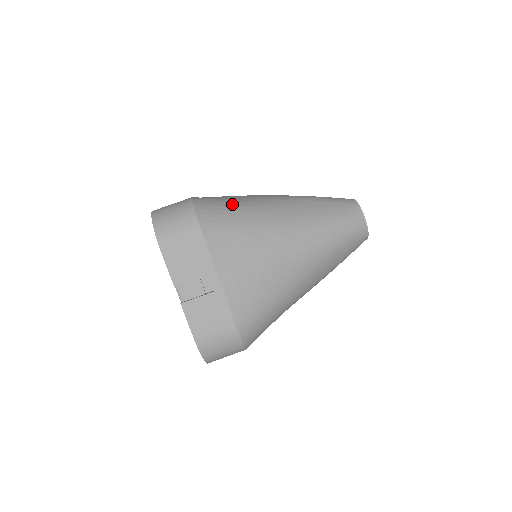
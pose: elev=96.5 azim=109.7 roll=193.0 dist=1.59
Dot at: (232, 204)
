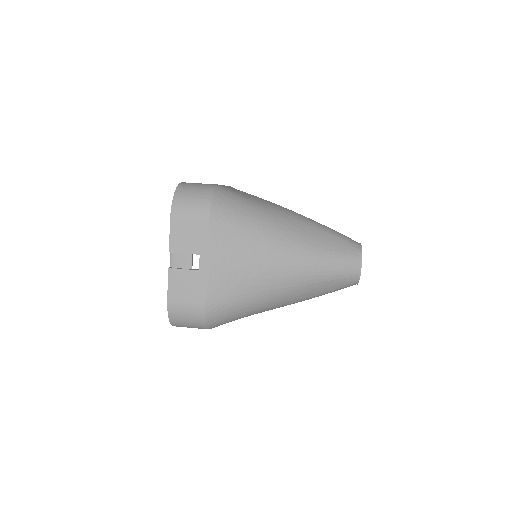
Dot at: (248, 204)
